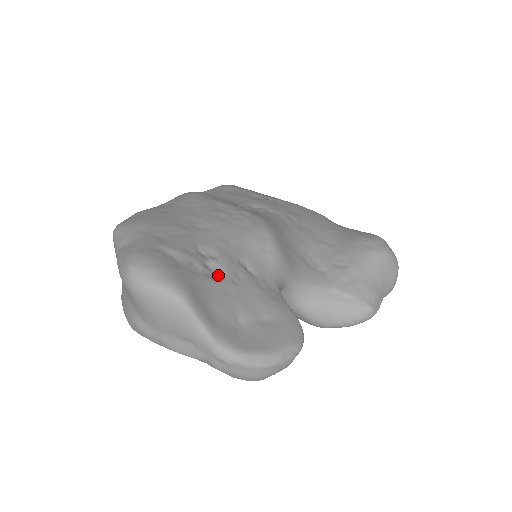
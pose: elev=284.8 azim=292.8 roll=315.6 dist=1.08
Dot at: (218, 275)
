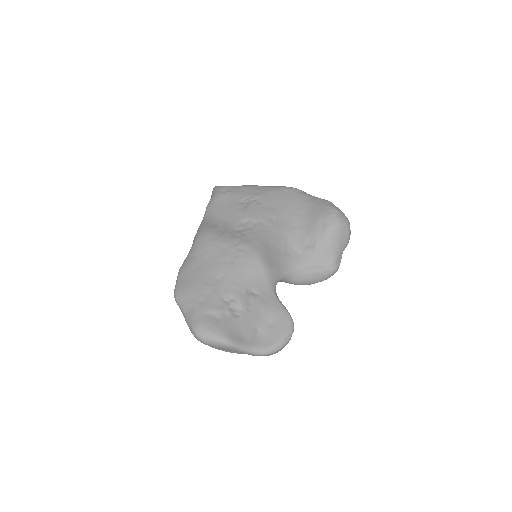
Dot at: (239, 311)
